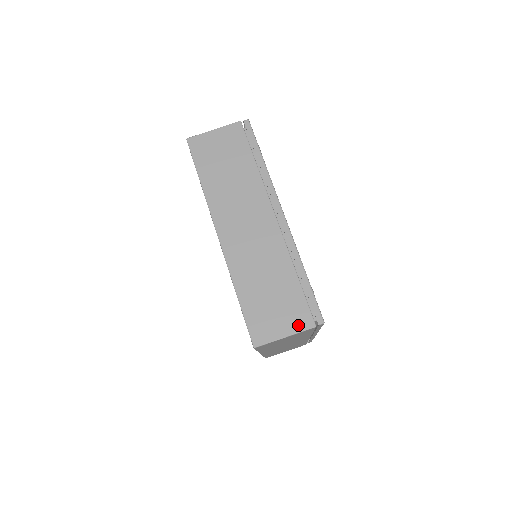
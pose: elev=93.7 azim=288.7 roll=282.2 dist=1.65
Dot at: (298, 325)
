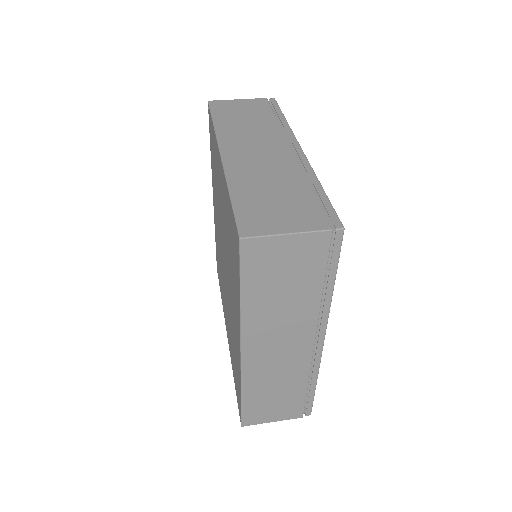
Dot at: (307, 225)
